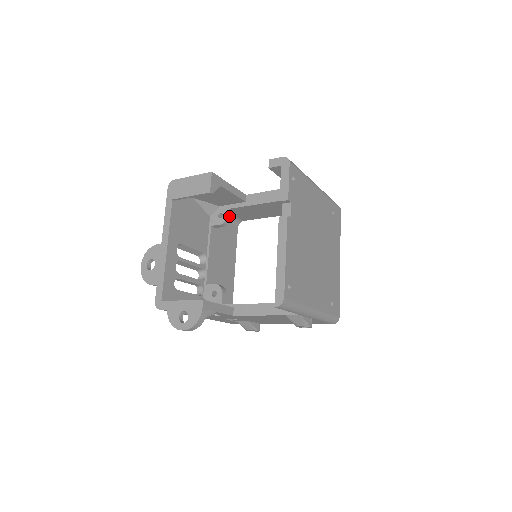
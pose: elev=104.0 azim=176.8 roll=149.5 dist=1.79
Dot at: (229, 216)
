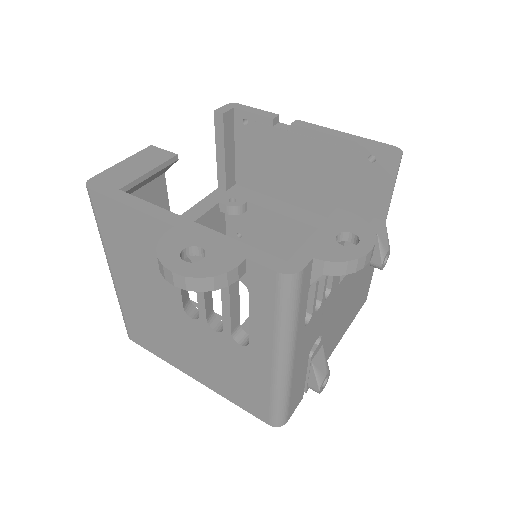
Dot at: occluded
